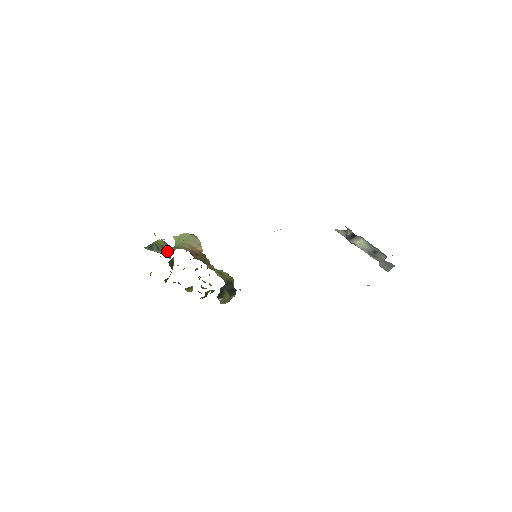
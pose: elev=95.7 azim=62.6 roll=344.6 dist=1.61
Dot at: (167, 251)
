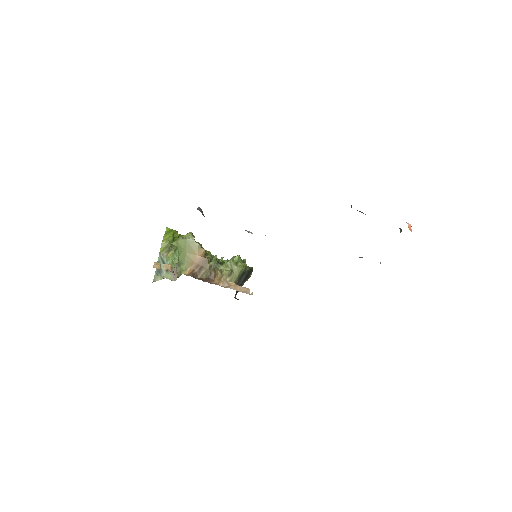
Dot at: (174, 271)
